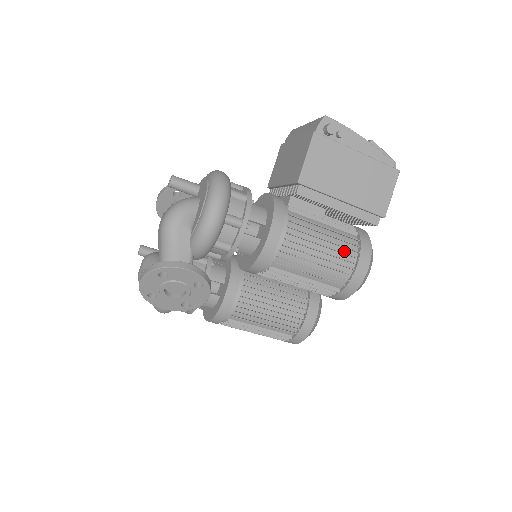
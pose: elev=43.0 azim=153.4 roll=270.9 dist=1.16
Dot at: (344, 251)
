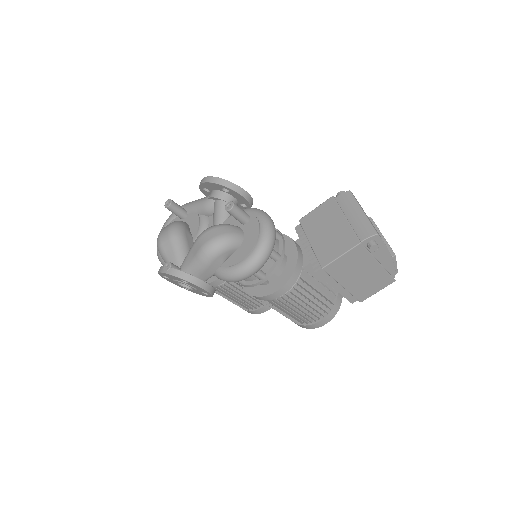
Dot at: (318, 310)
